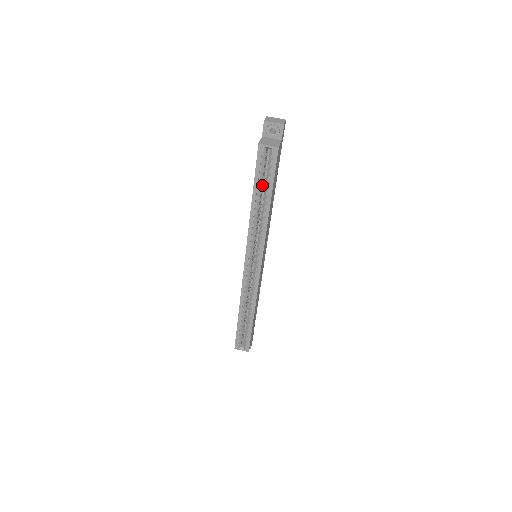
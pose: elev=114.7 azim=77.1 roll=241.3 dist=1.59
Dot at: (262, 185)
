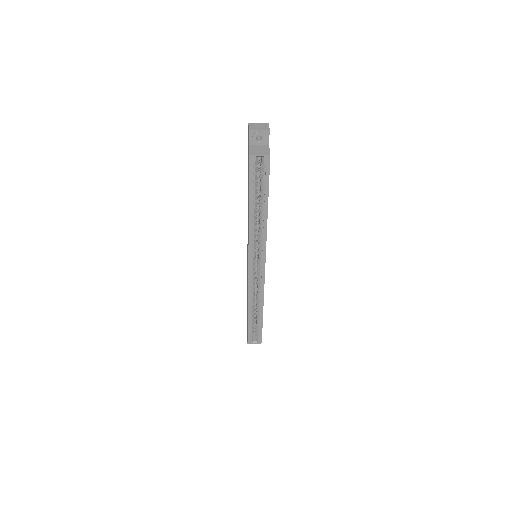
Dot at: (256, 192)
